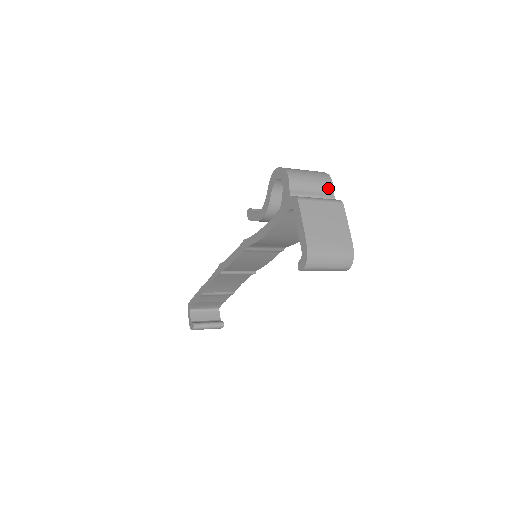
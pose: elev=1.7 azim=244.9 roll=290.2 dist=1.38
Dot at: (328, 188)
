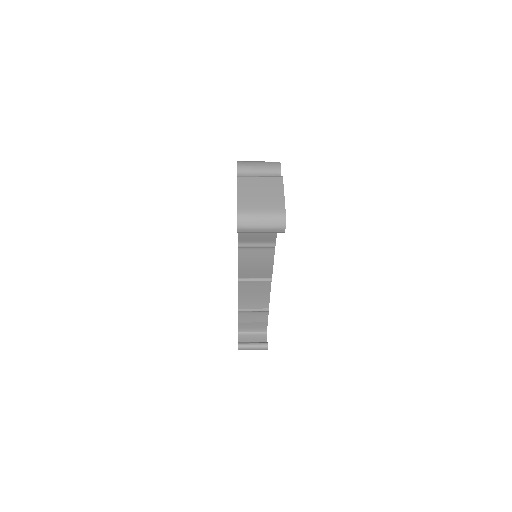
Dot at: (276, 171)
